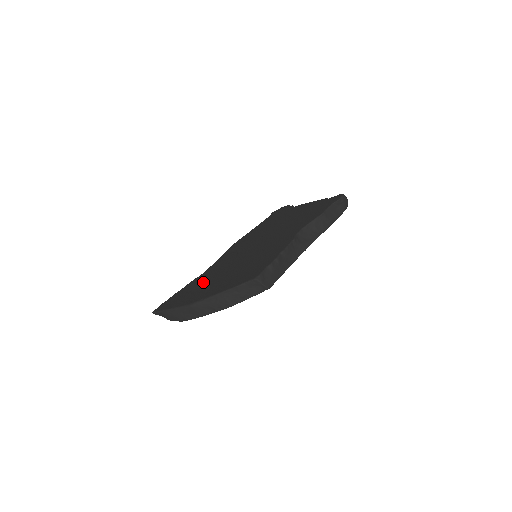
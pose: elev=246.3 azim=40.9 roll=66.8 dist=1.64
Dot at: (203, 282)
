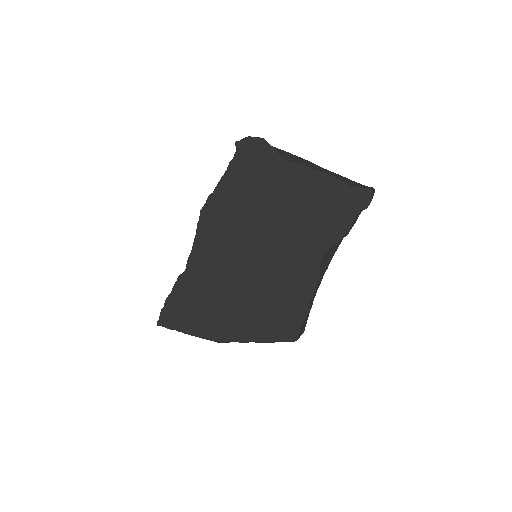
Dot at: (205, 298)
